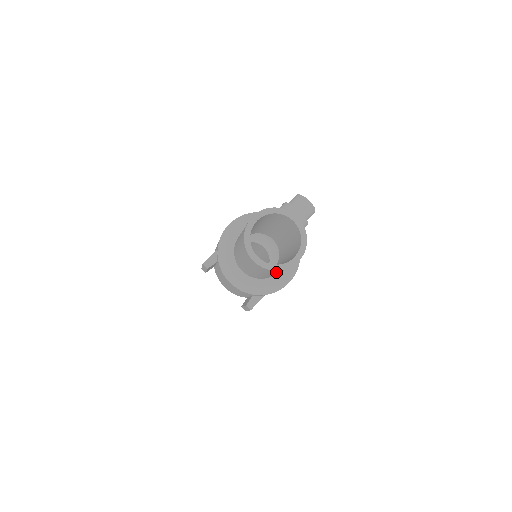
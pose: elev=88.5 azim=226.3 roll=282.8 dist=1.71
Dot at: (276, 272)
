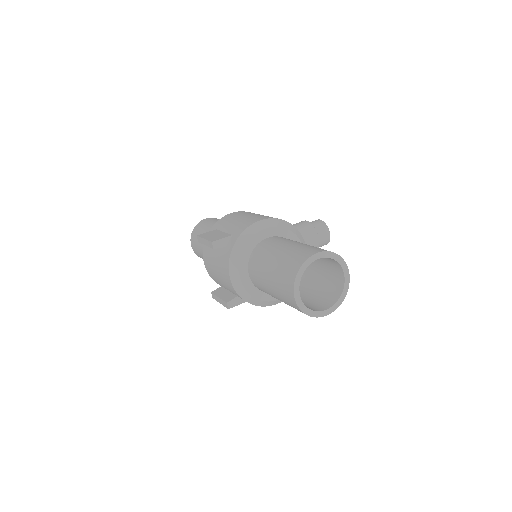
Dot at: occluded
